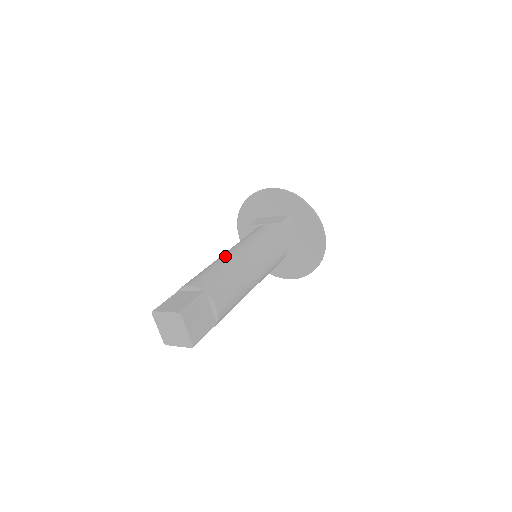
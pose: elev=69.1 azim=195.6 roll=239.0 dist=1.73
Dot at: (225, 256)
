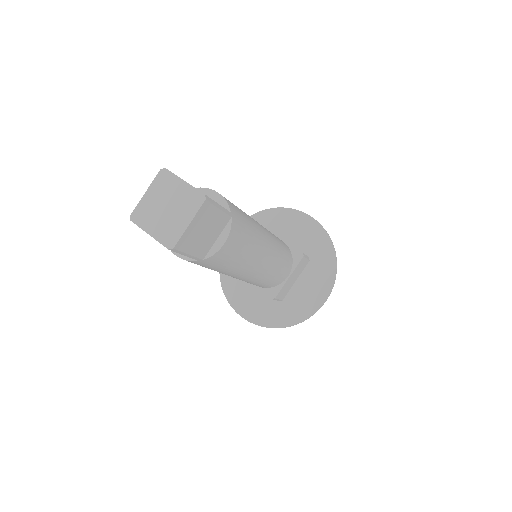
Dot at: occluded
